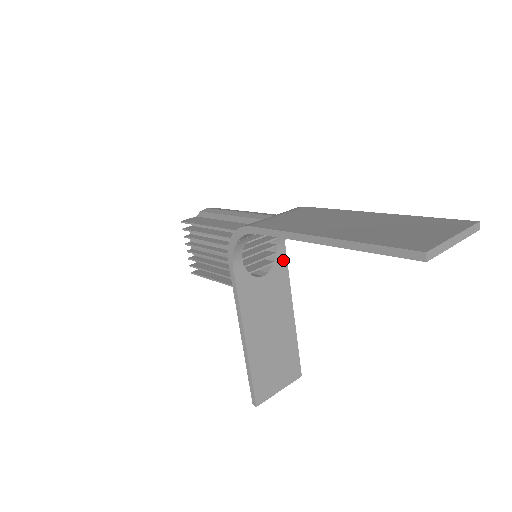
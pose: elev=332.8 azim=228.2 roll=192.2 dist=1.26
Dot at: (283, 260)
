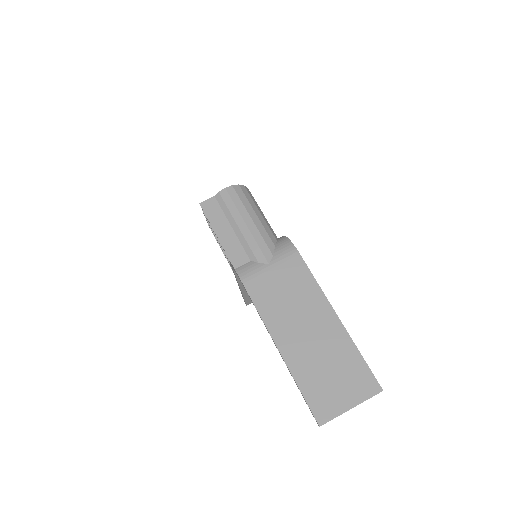
Dot at: occluded
